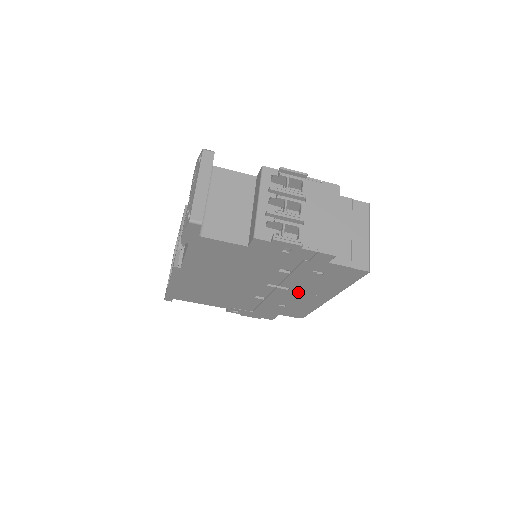
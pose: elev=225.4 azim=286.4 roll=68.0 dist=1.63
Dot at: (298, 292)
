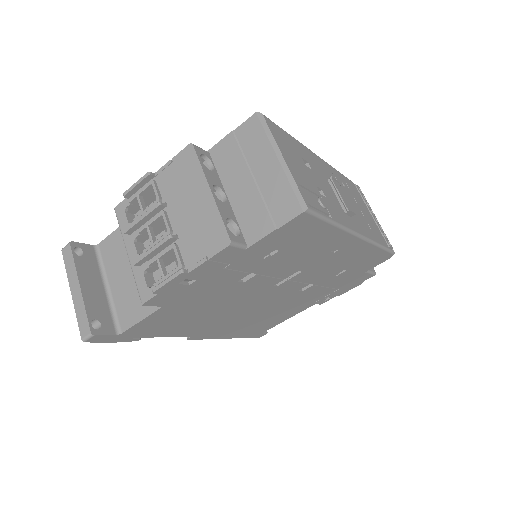
Dot at: (315, 264)
